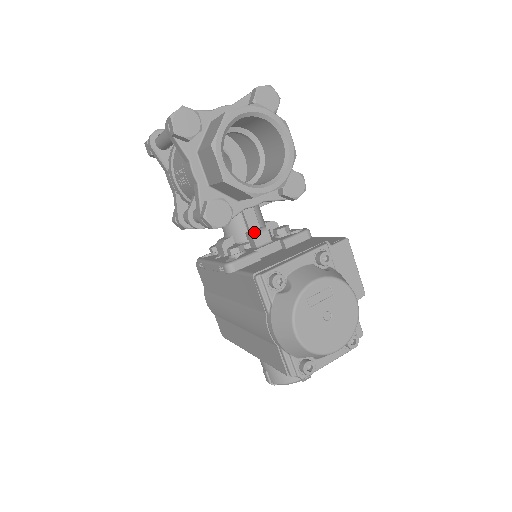
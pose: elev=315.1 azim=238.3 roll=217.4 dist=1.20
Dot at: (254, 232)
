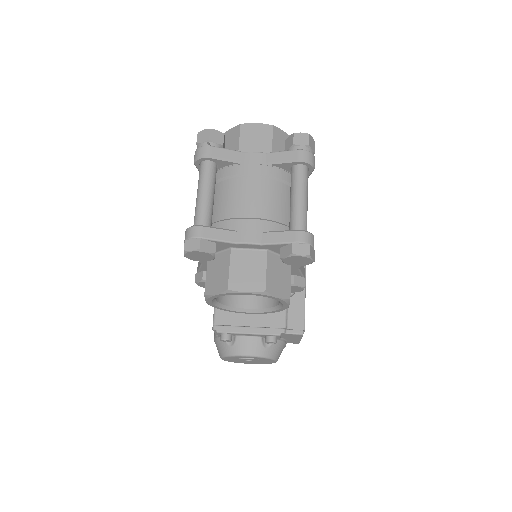
Dot at: occluded
